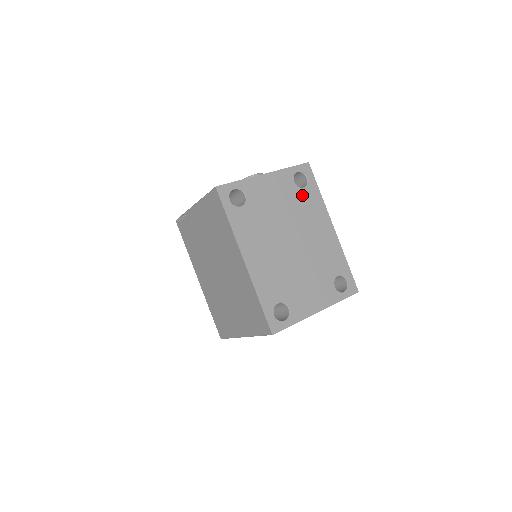
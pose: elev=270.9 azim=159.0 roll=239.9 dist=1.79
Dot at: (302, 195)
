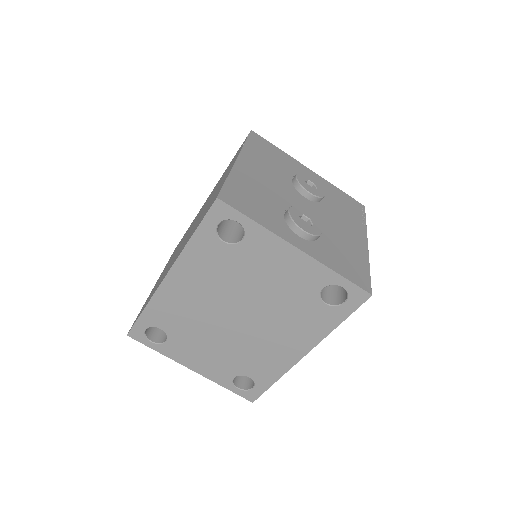
Dot at: (312, 305)
